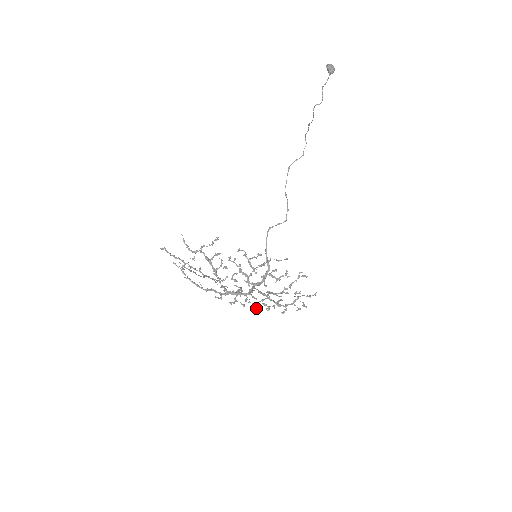
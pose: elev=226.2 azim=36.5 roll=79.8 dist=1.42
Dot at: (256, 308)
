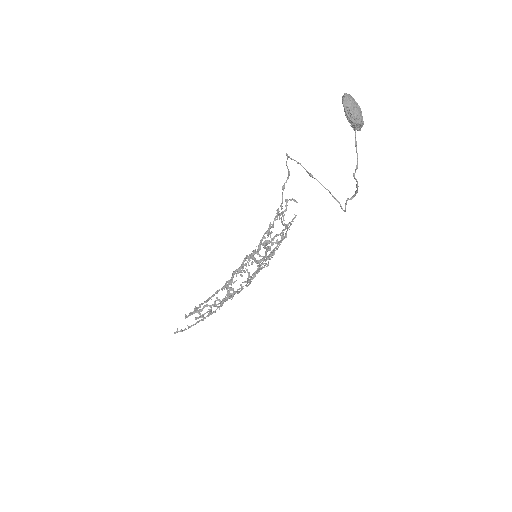
Dot at: occluded
